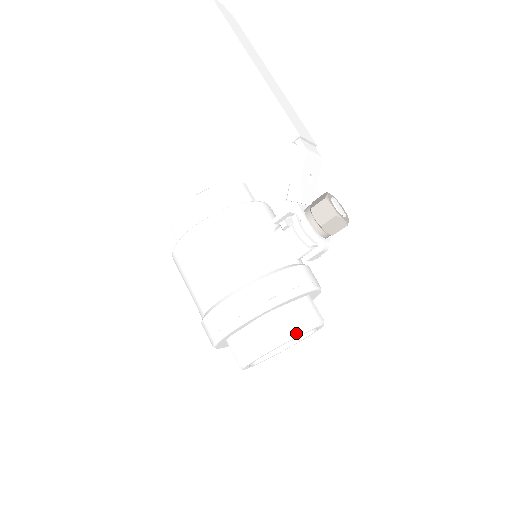
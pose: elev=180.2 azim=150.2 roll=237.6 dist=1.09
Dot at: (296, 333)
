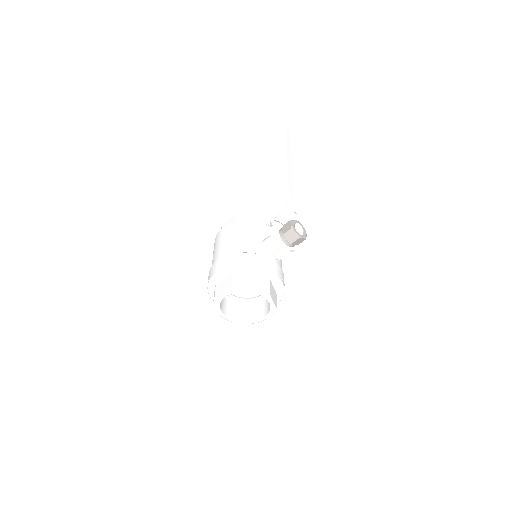
Dot at: (245, 287)
